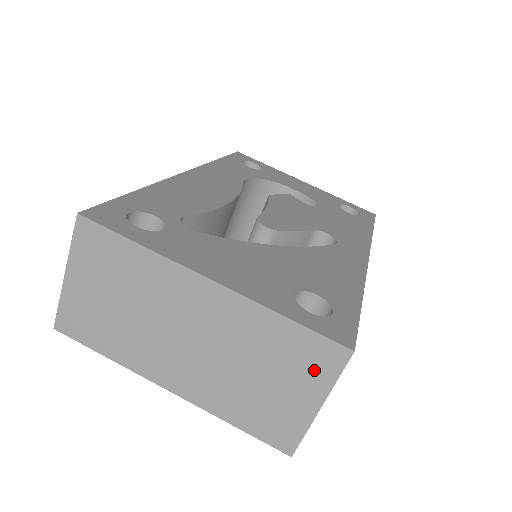
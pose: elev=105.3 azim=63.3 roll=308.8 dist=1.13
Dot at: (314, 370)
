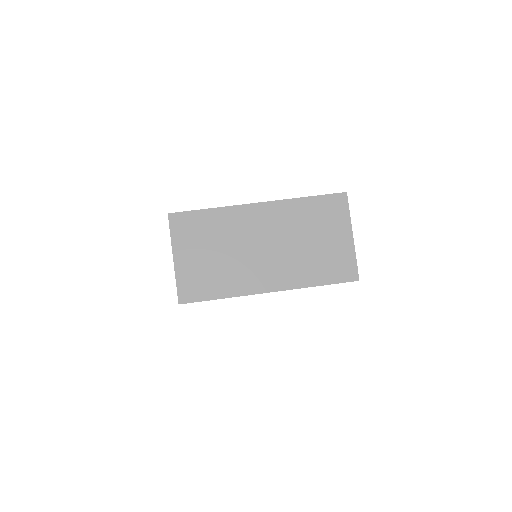
Dot at: (336, 216)
